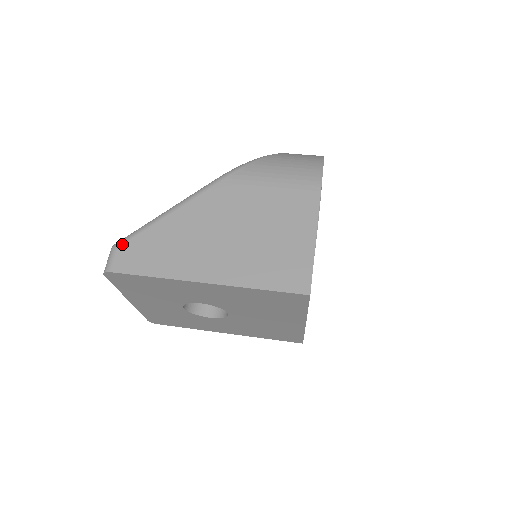
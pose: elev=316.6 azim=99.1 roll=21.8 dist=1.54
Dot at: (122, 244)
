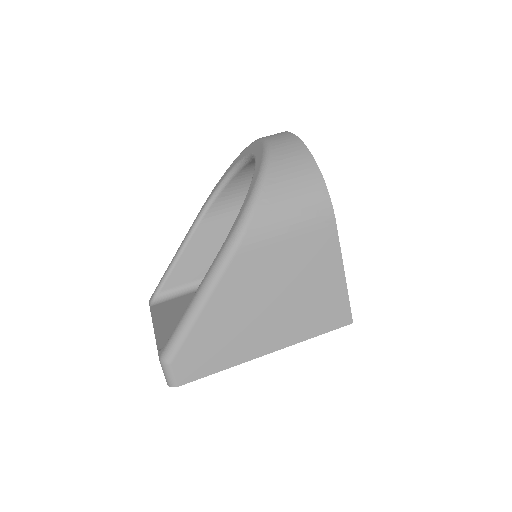
Dot at: (174, 359)
